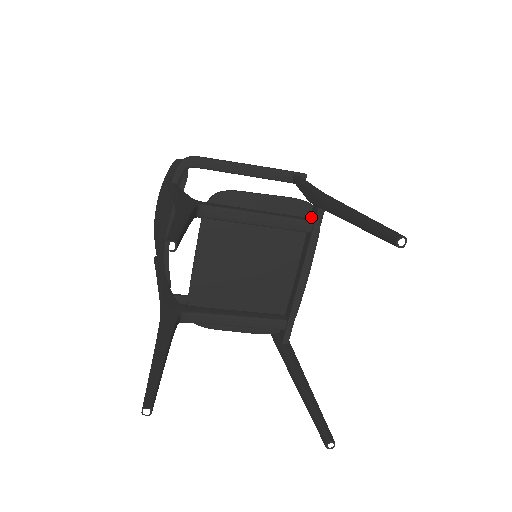
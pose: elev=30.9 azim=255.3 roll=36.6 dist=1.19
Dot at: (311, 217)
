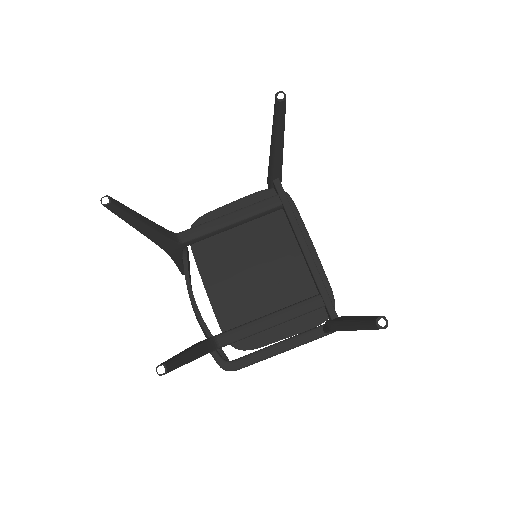
Dot at: occluded
